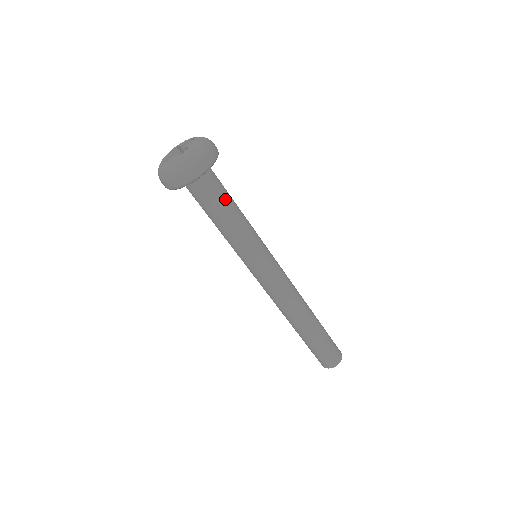
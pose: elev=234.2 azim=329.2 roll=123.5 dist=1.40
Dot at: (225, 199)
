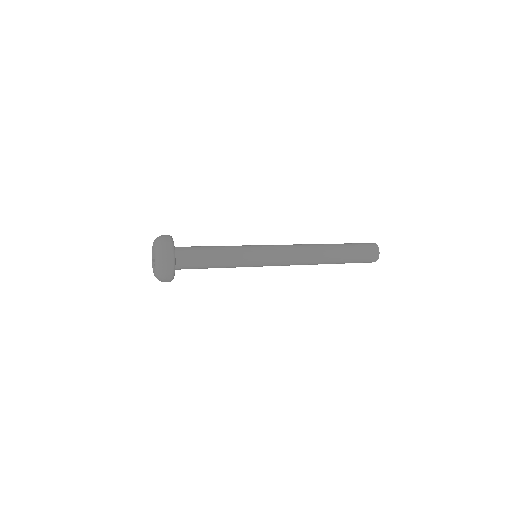
Dot at: (202, 256)
